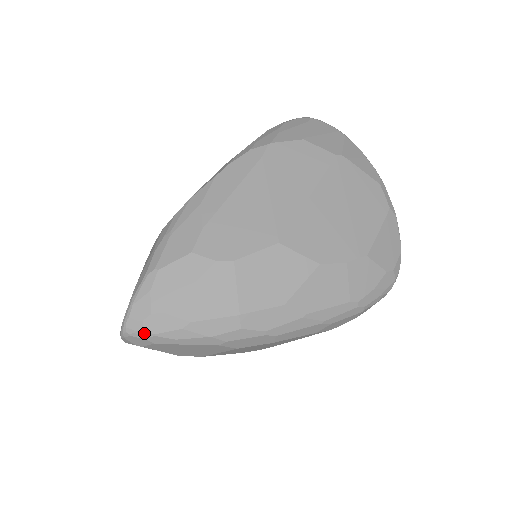
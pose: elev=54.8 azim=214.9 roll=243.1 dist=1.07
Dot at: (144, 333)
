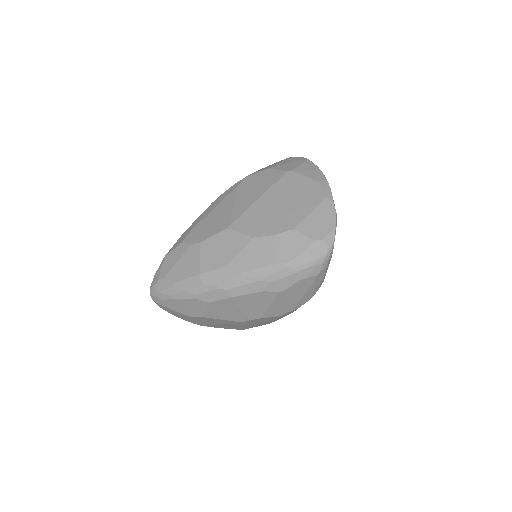
Dot at: (156, 292)
